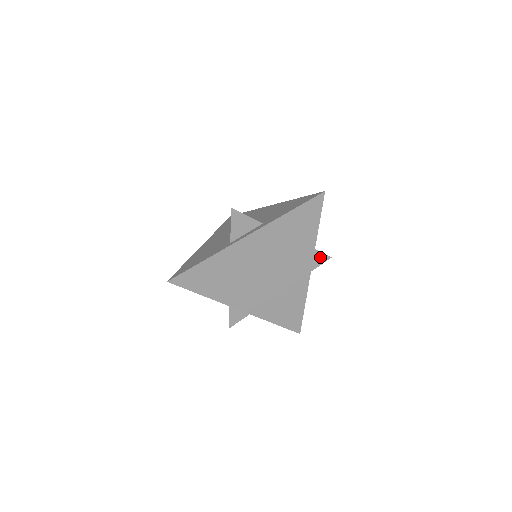
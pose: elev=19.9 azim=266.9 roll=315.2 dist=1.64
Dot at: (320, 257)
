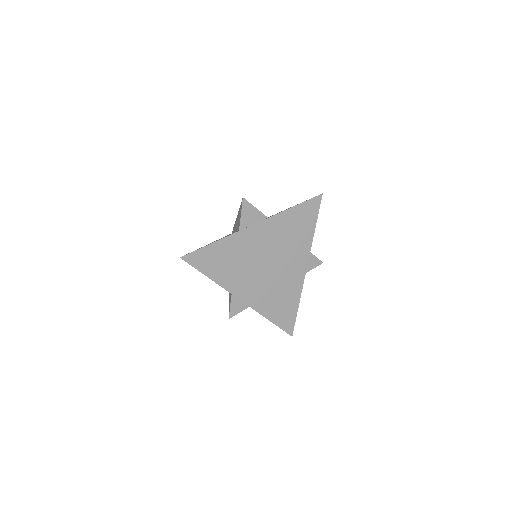
Dot at: (314, 260)
